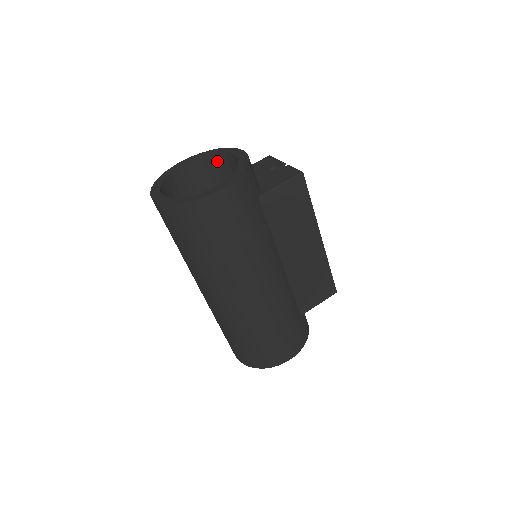
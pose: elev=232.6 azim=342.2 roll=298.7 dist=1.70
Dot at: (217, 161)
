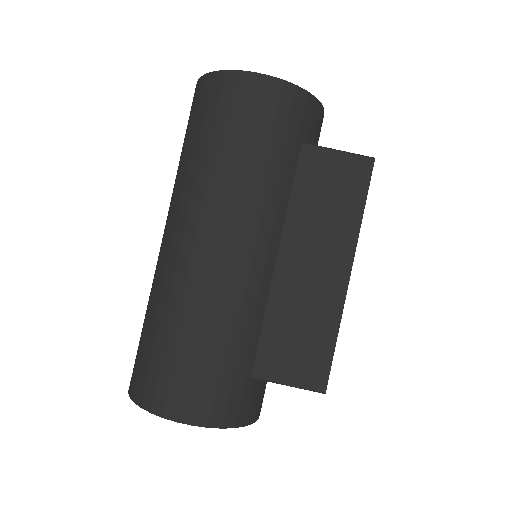
Dot at: occluded
